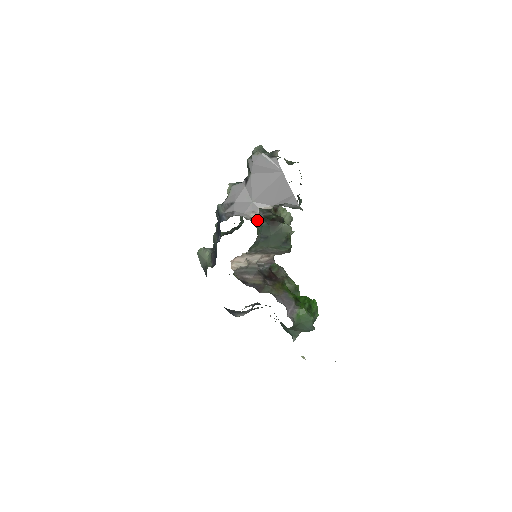
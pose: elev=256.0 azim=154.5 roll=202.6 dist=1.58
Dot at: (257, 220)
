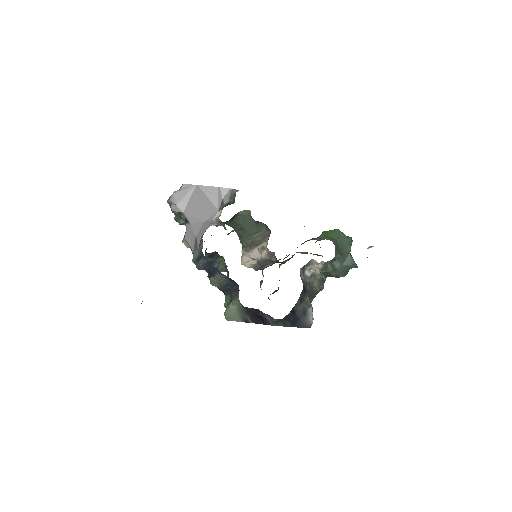
Dot at: occluded
